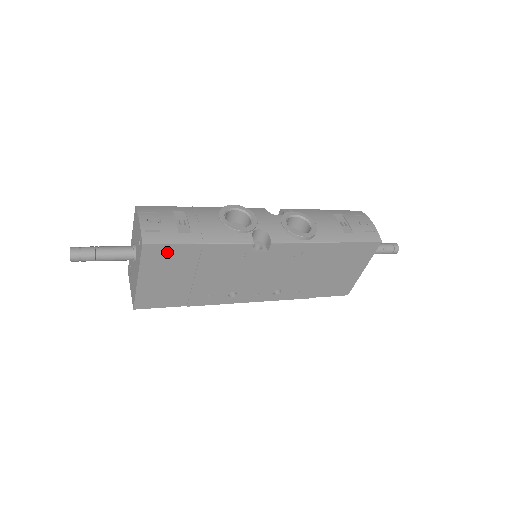
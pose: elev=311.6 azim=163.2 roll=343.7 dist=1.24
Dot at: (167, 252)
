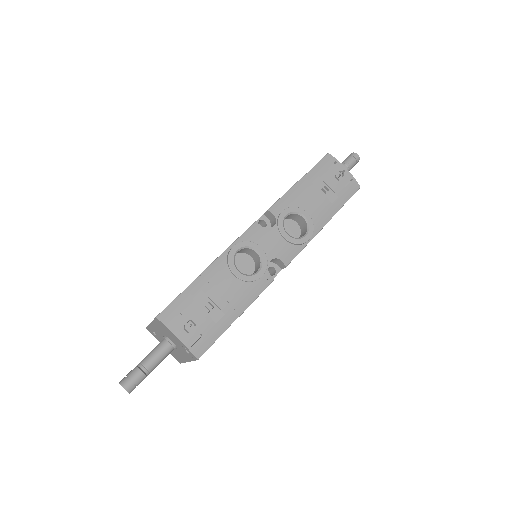
Dot at: occluded
